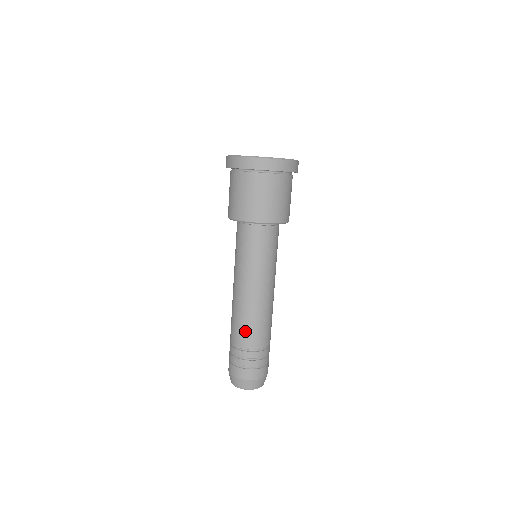
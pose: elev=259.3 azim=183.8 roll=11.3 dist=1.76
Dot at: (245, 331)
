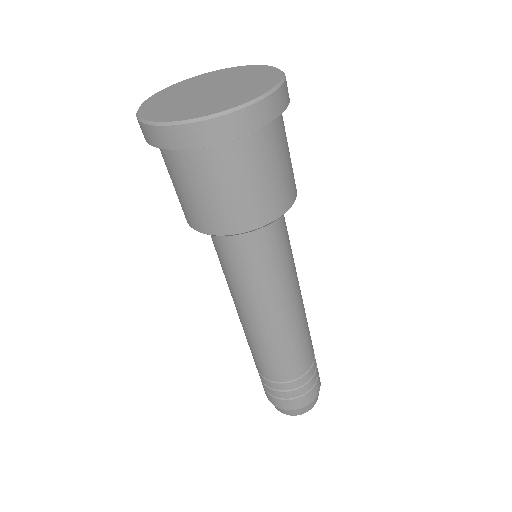
Dot at: (256, 358)
